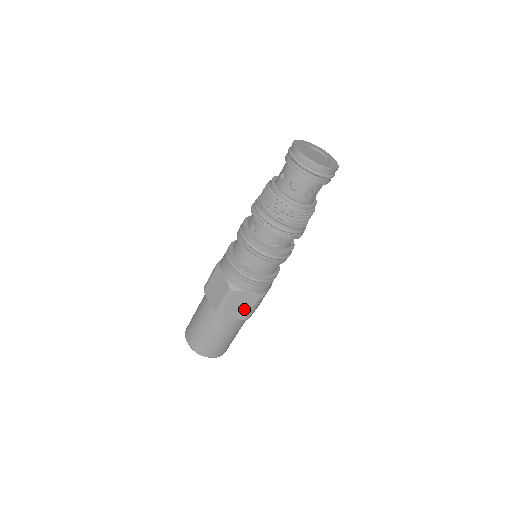
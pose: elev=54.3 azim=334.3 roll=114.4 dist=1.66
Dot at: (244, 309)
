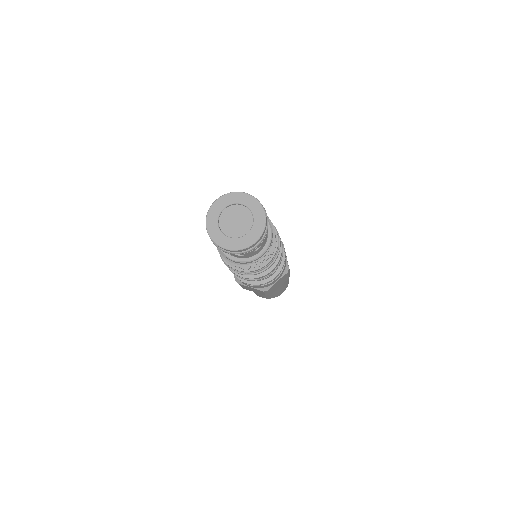
Dot at: (259, 292)
